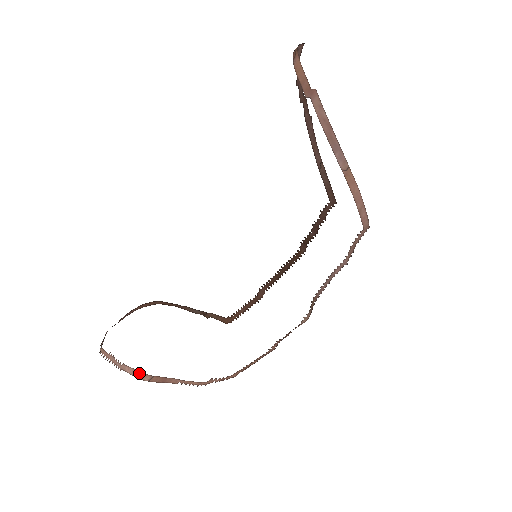
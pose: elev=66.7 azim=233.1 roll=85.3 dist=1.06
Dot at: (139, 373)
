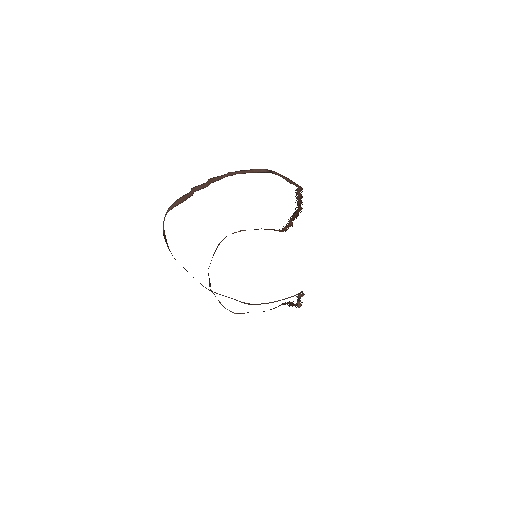
Dot at: (232, 312)
